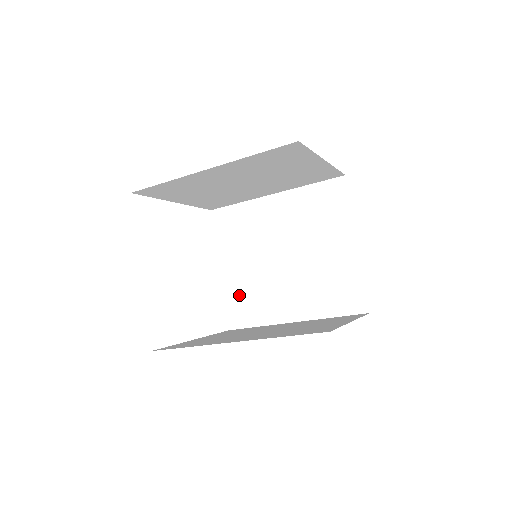
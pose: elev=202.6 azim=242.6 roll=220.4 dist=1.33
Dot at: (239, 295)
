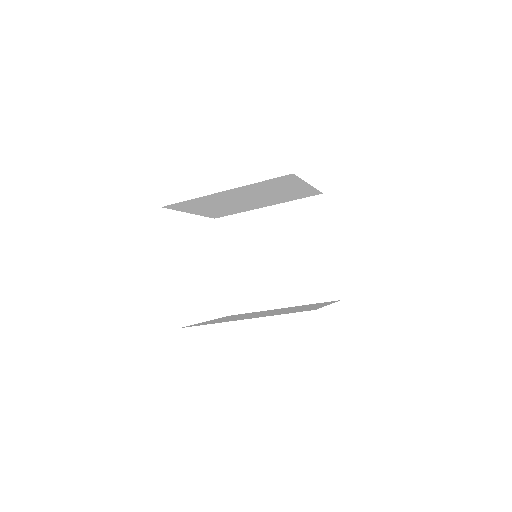
Dot at: (238, 287)
